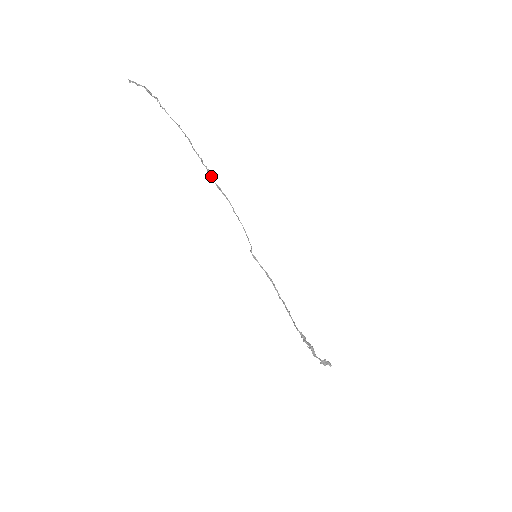
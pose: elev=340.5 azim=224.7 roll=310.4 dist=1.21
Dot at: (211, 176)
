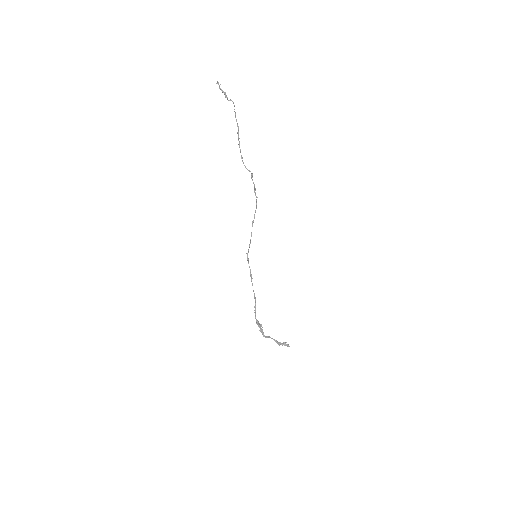
Dot at: (252, 180)
